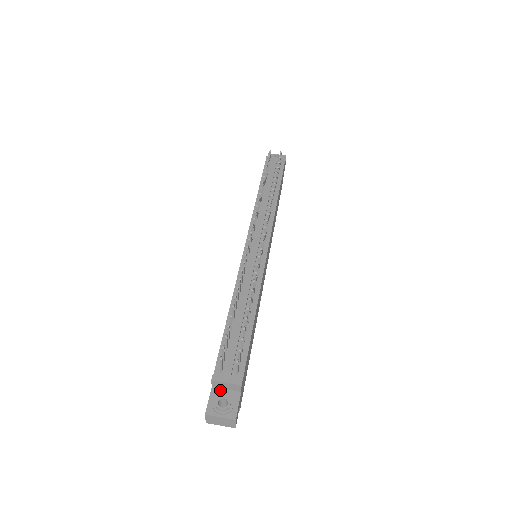
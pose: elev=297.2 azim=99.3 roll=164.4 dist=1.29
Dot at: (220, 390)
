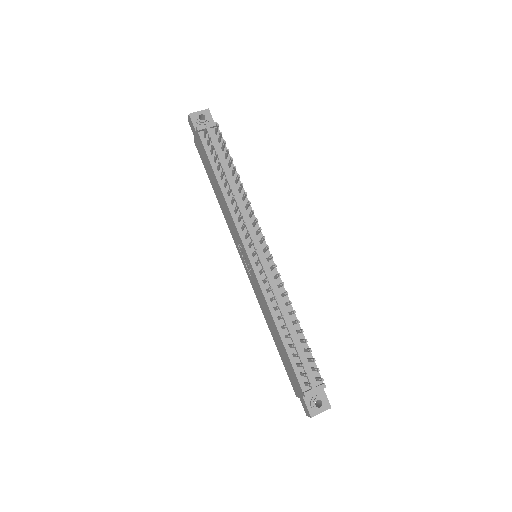
Dot at: (309, 395)
